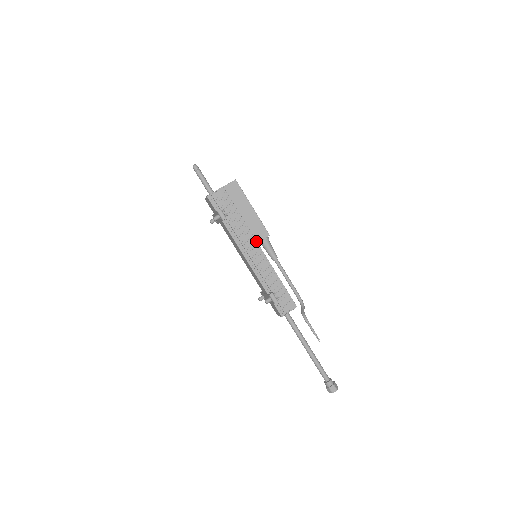
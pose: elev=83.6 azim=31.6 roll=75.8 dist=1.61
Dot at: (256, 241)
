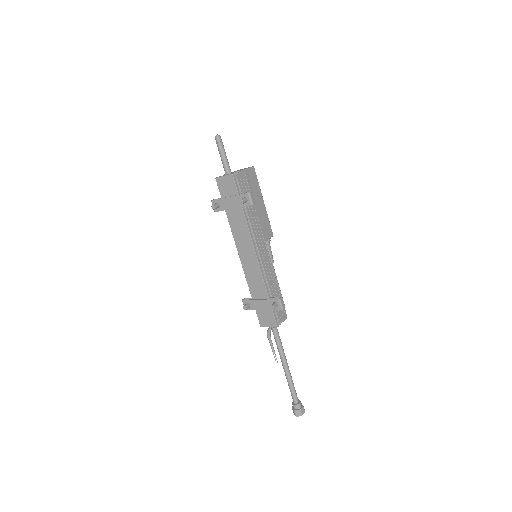
Dot at: (264, 238)
